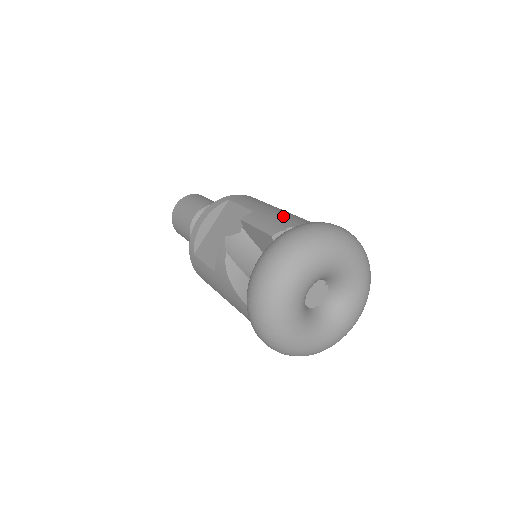
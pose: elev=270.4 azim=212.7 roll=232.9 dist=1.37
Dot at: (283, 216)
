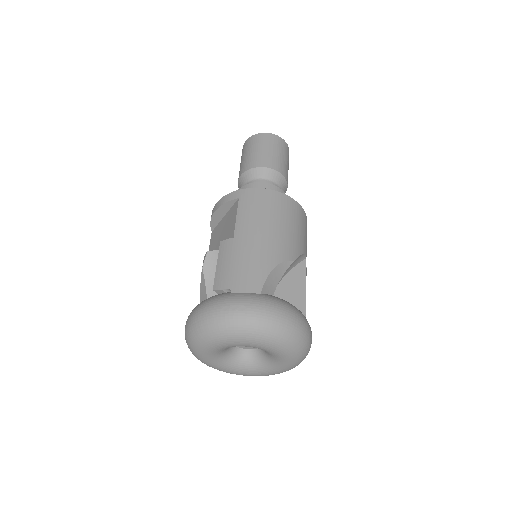
Dot at: (243, 262)
